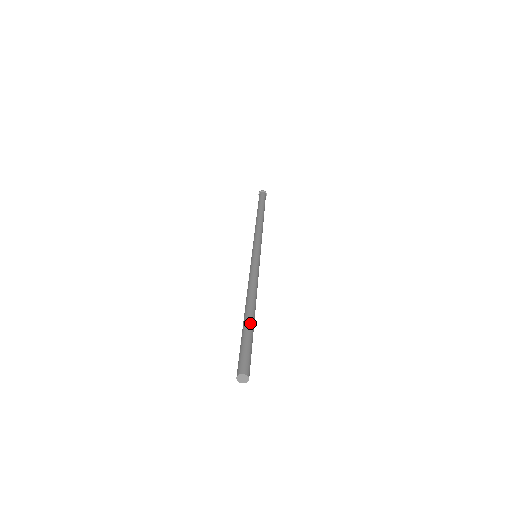
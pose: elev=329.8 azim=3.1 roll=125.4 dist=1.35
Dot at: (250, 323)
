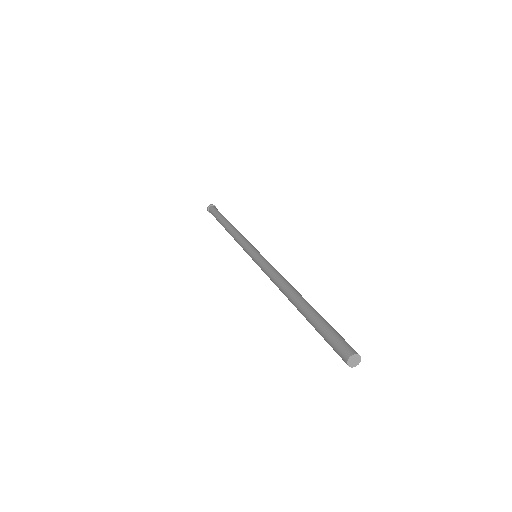
Dot at: (313, 309)
